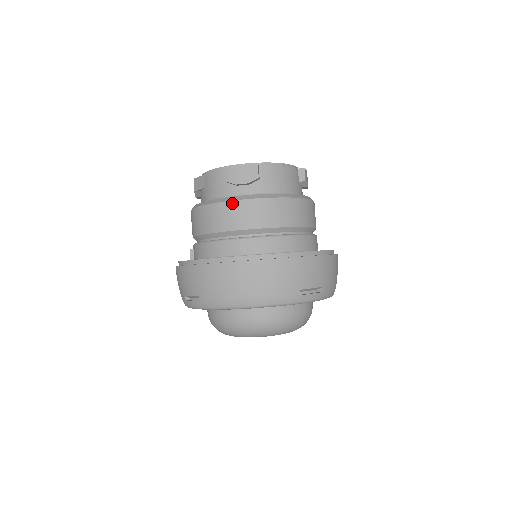
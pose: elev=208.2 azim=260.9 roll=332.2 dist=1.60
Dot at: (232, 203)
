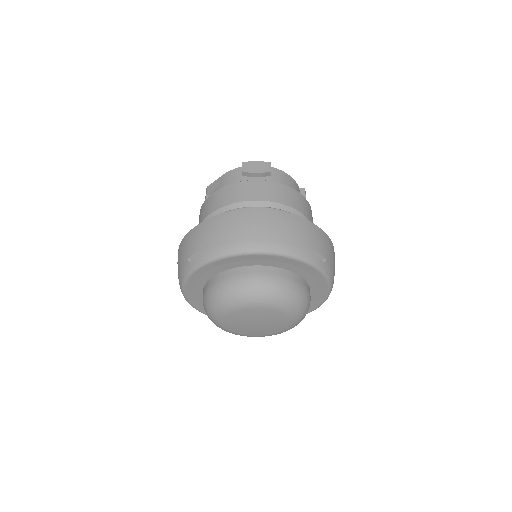
Dot at: (247, 182)
